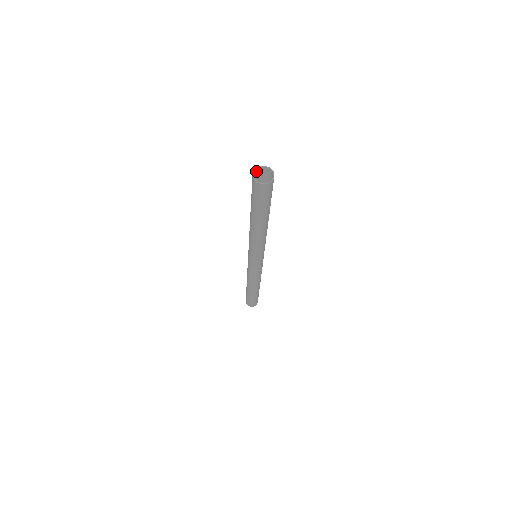
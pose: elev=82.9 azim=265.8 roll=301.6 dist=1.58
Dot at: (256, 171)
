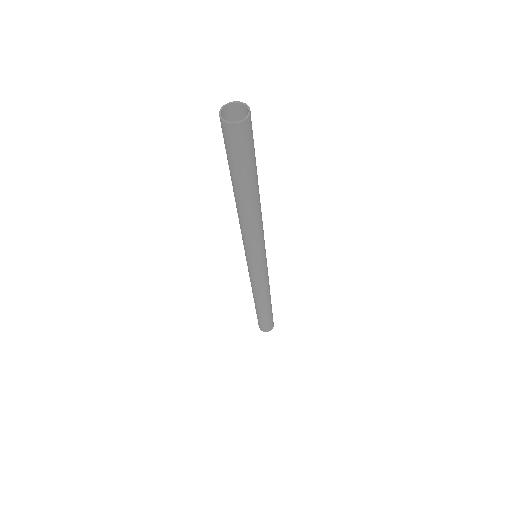
Dot at: (222, 114)
